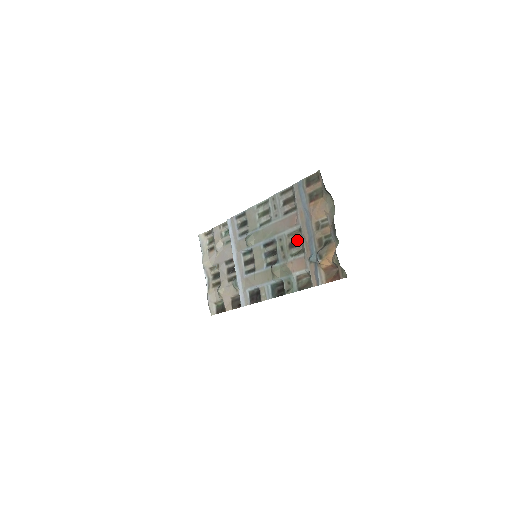
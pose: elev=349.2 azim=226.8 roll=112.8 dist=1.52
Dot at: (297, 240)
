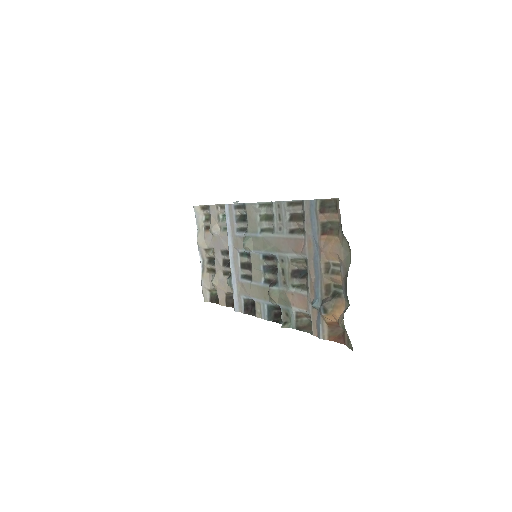
Dot at: (302, 270)
